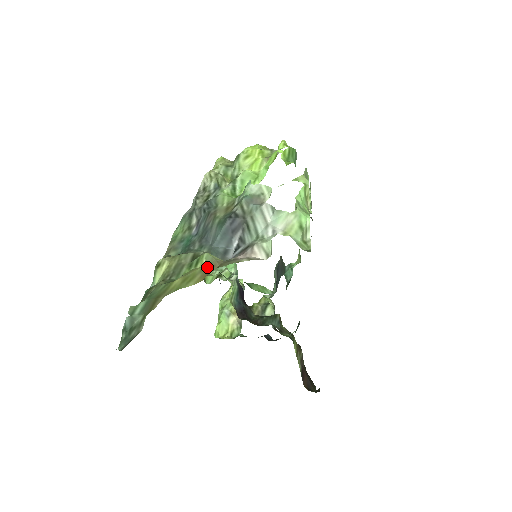
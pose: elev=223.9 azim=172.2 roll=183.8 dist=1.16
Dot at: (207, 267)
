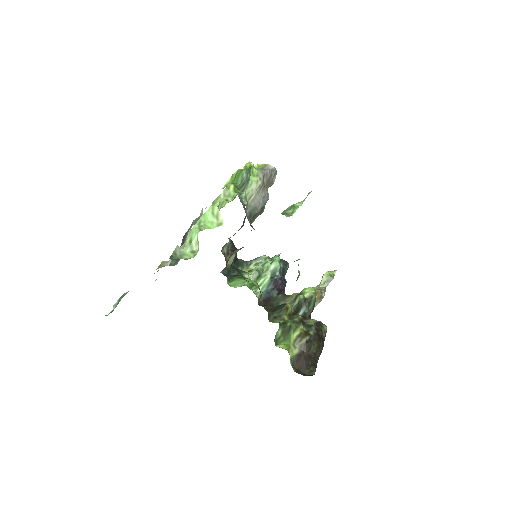
Dot at: occluded
